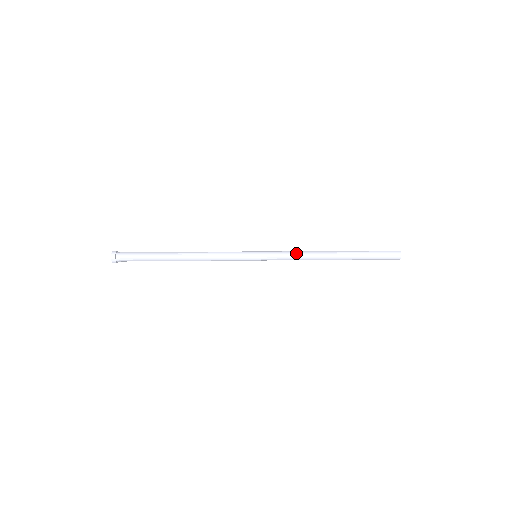
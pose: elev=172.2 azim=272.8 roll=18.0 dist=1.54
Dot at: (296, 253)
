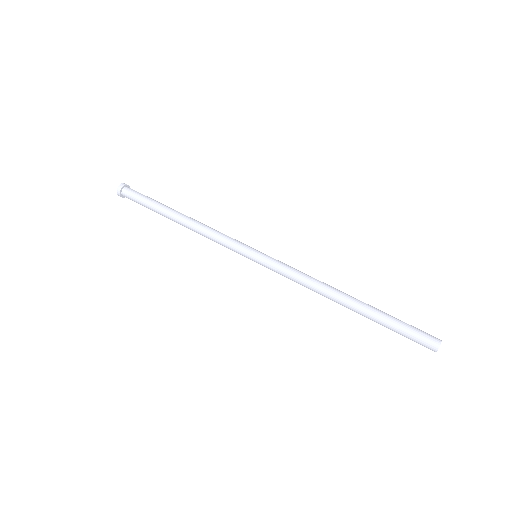
Dot at: (299, 278)
